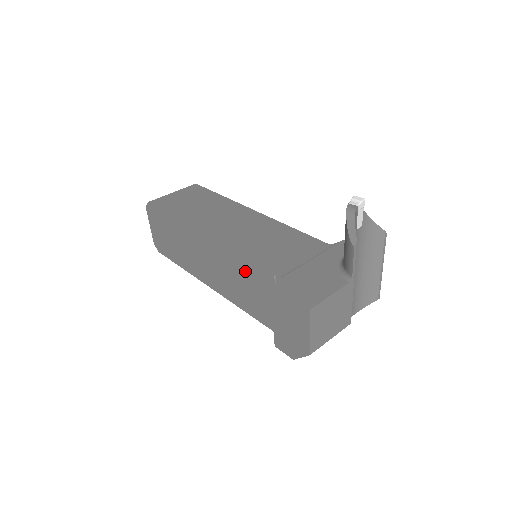
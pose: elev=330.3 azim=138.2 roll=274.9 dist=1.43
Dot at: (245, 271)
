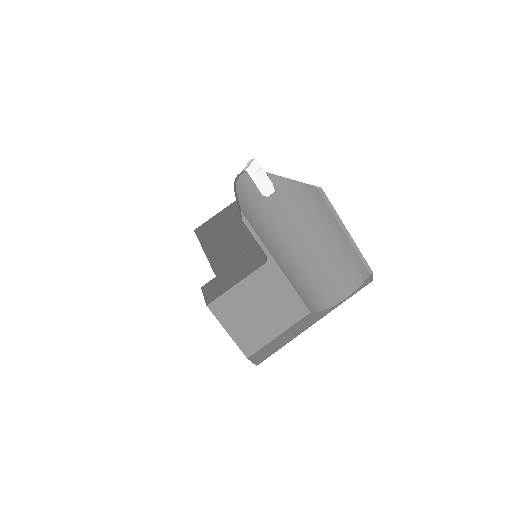
Dot at: occluded
